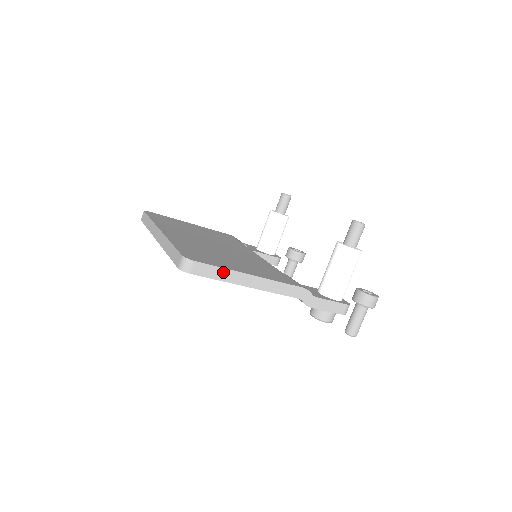
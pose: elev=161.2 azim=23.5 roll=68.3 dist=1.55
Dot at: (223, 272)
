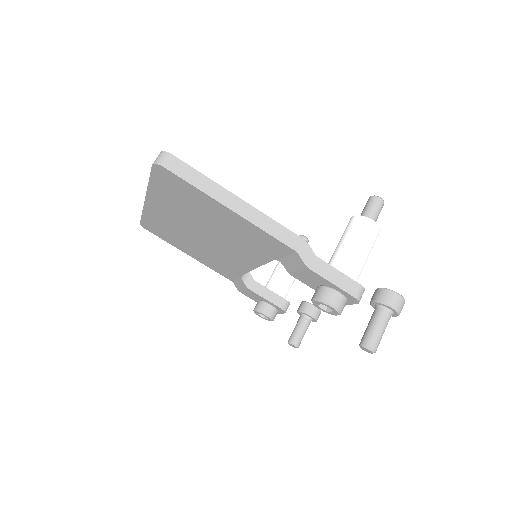
Dot at: (204, 180)
